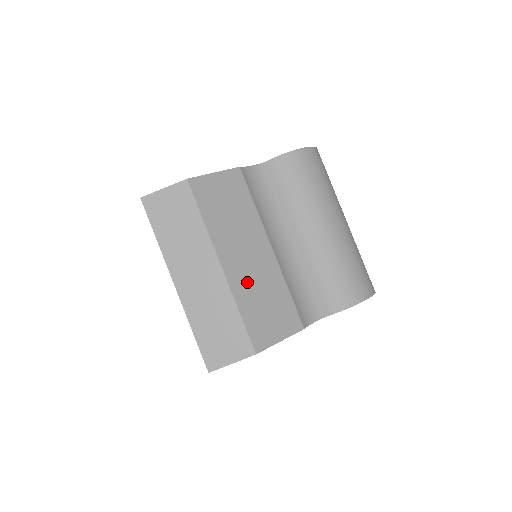
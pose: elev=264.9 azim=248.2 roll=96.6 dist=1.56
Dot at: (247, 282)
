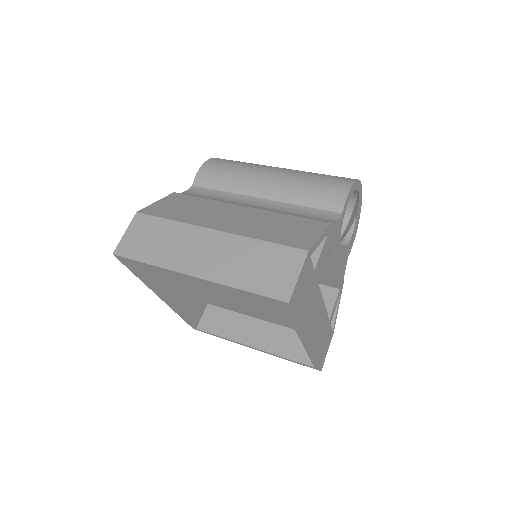
Dot at: (248, 227)
